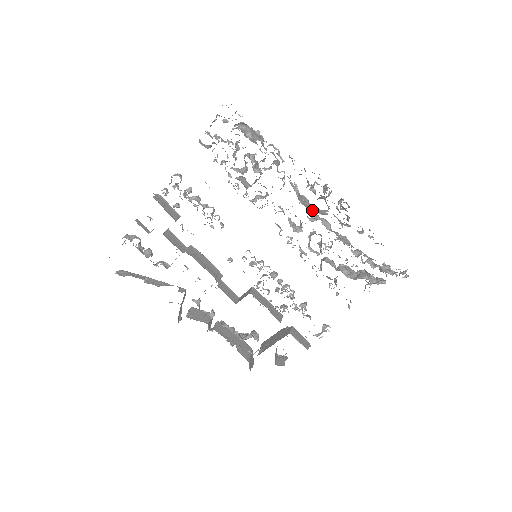
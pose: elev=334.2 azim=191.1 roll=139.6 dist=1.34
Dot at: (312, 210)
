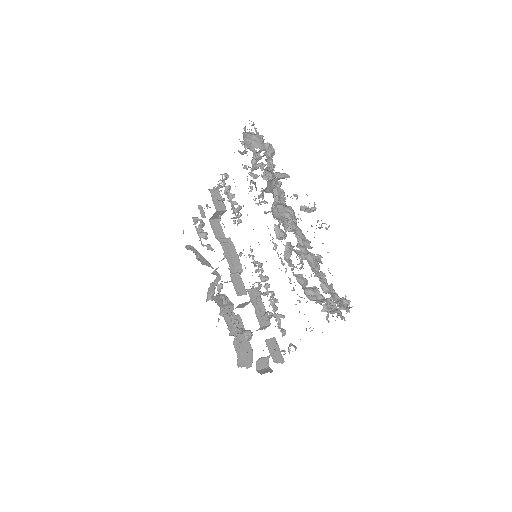
Dot at: (291, 221)
